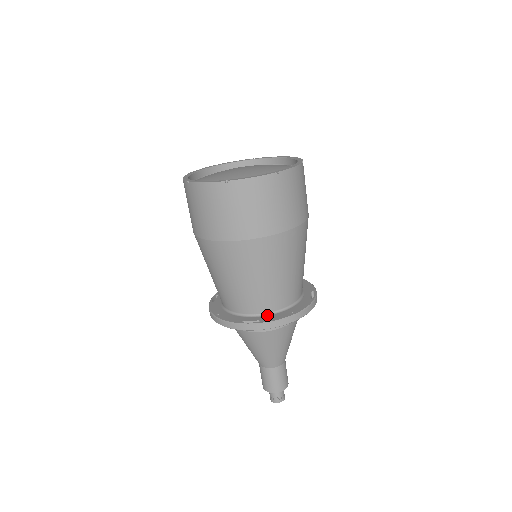
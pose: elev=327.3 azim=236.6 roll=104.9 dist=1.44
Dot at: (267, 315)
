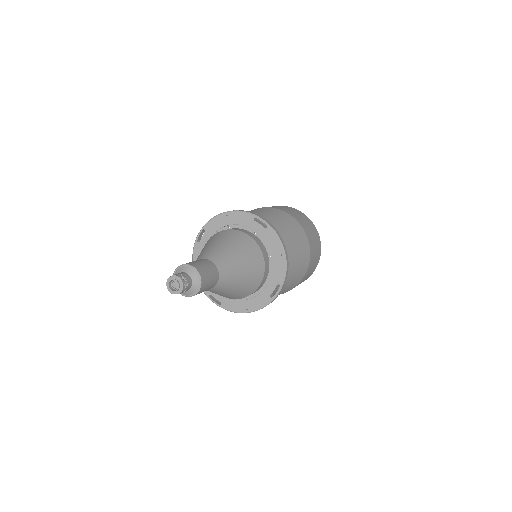
Dot at: occluded
